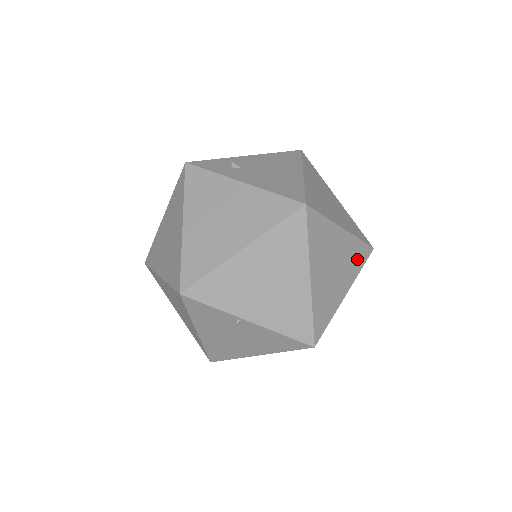
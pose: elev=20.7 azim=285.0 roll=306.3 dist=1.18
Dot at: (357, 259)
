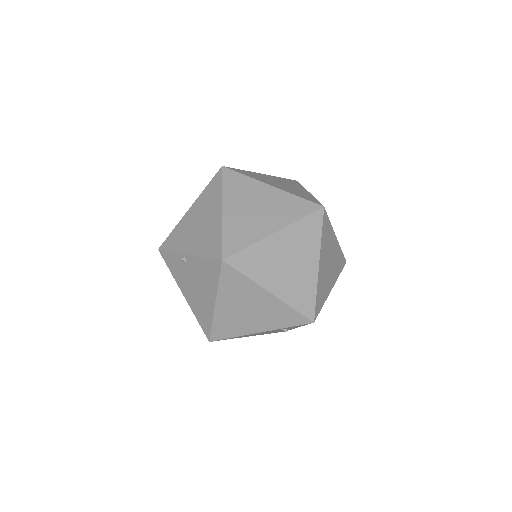
Dot at: (294, 210)
